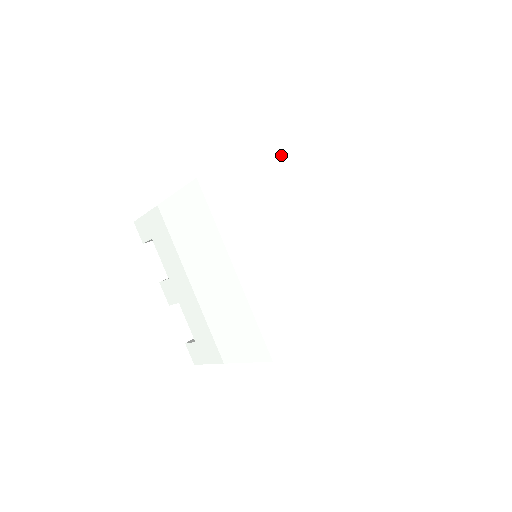
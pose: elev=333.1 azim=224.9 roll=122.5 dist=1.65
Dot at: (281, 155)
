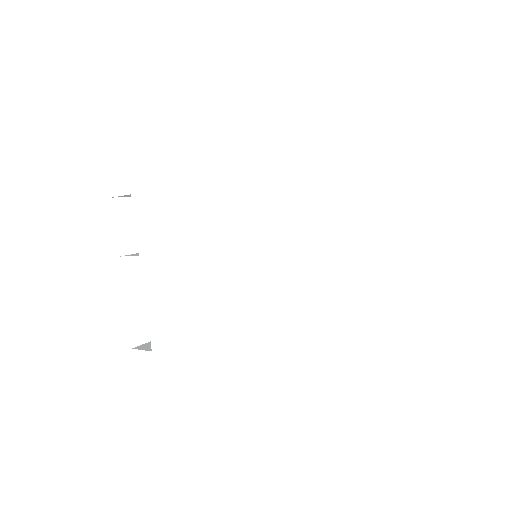
Dot at: (335, 139)
